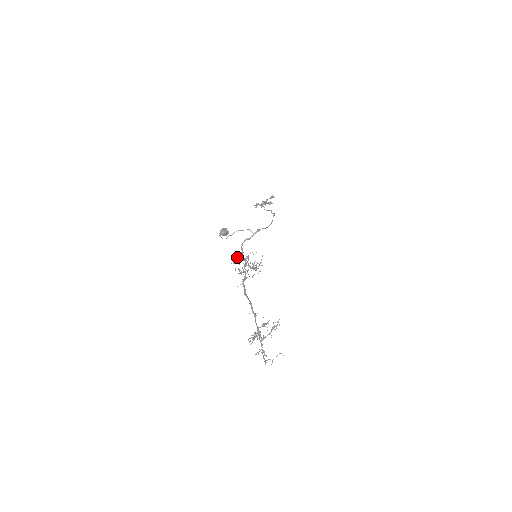
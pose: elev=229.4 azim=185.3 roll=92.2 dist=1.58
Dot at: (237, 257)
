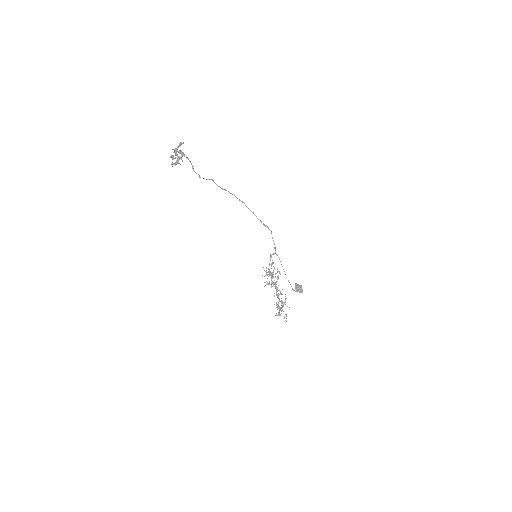
Dot at: occluded
